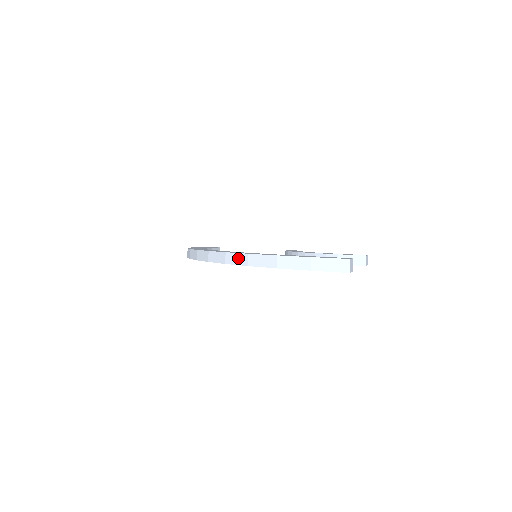
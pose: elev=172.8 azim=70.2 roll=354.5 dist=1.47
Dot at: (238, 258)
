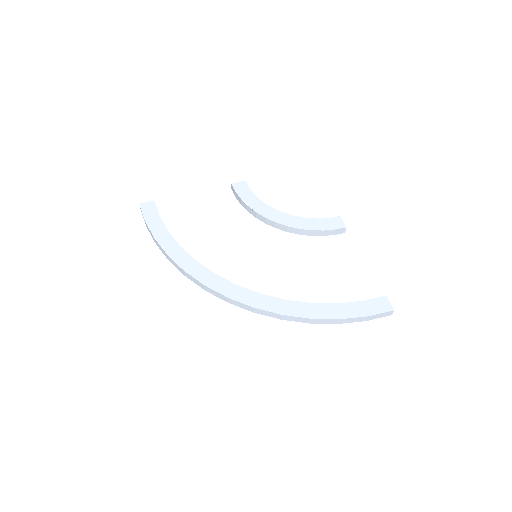
Dot at: (298, 319)
